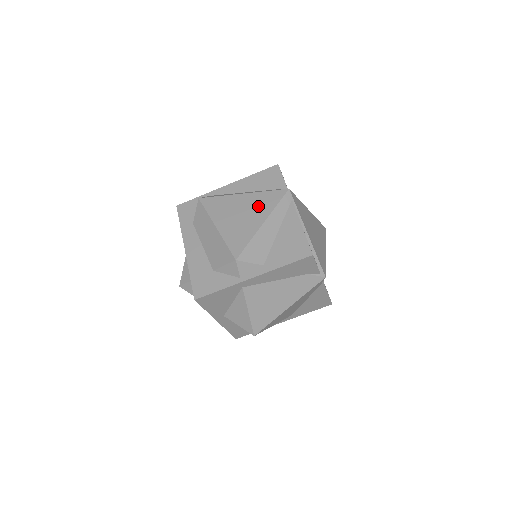
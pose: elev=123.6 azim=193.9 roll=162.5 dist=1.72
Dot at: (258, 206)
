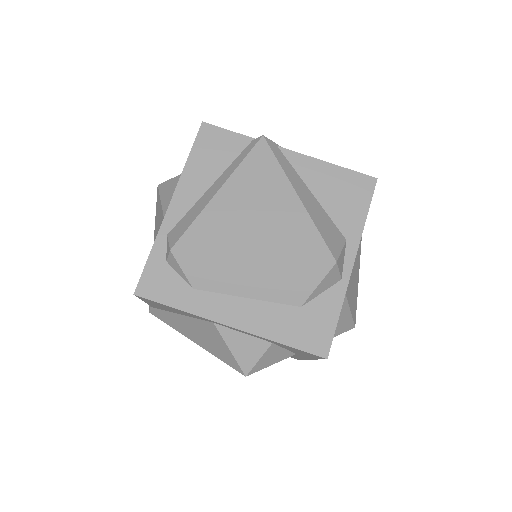
Dot at: (261, 185)
